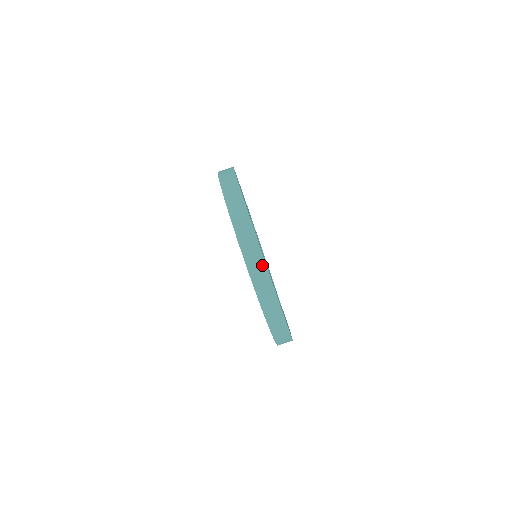
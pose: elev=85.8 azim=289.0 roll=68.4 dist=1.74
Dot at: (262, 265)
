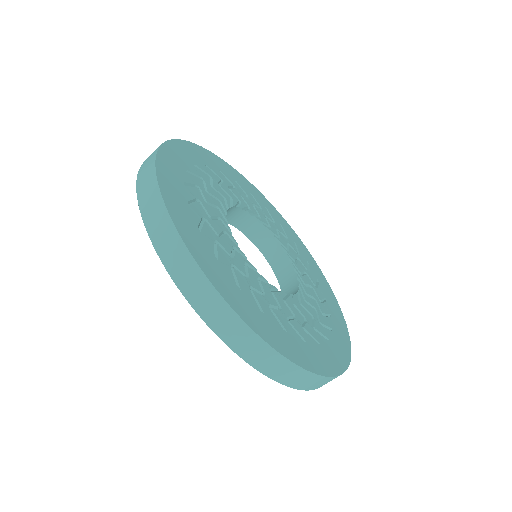
Dot at: (287, 365)
